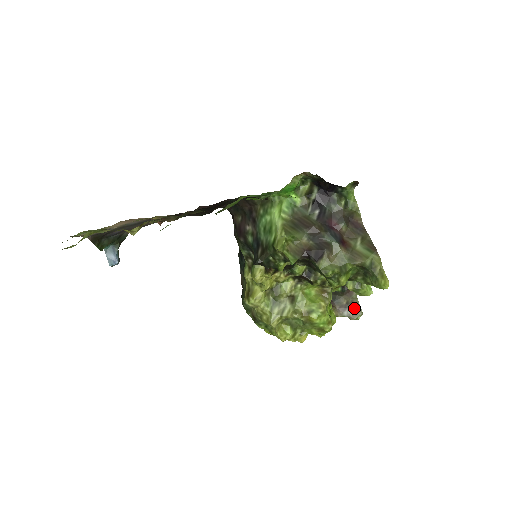
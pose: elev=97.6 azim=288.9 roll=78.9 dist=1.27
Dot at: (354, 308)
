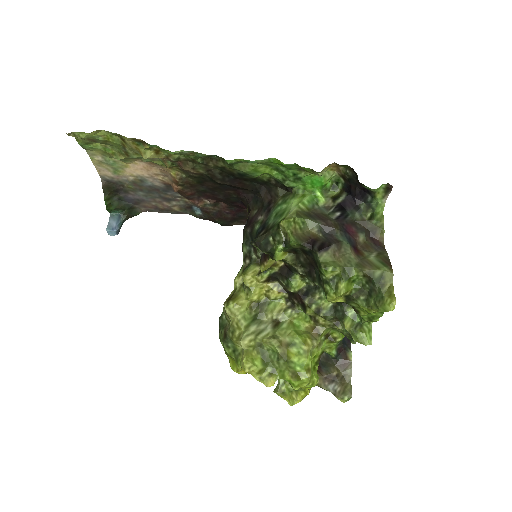
Dot at: (344, 385)
